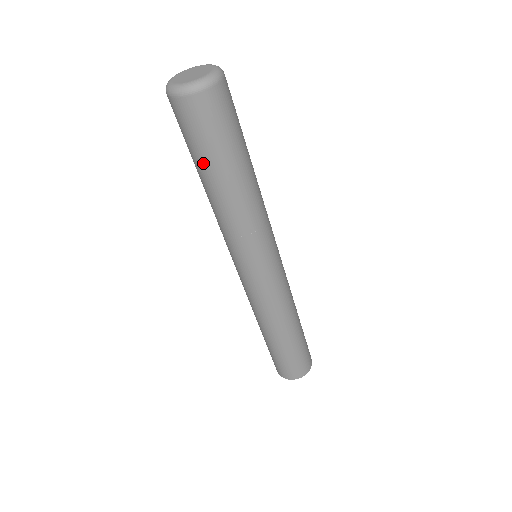
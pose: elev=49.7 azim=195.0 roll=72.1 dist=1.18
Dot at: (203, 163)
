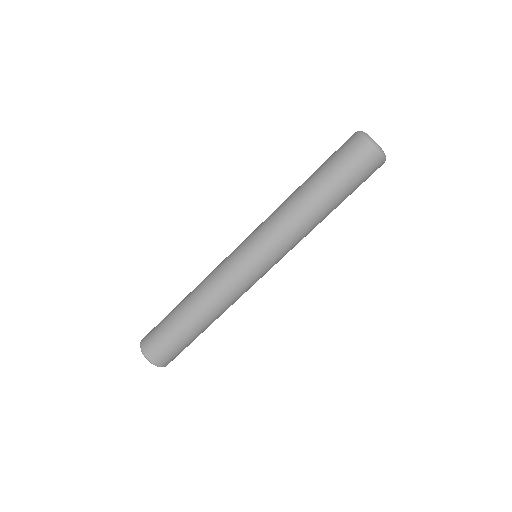
Dot at: (332, 183)
